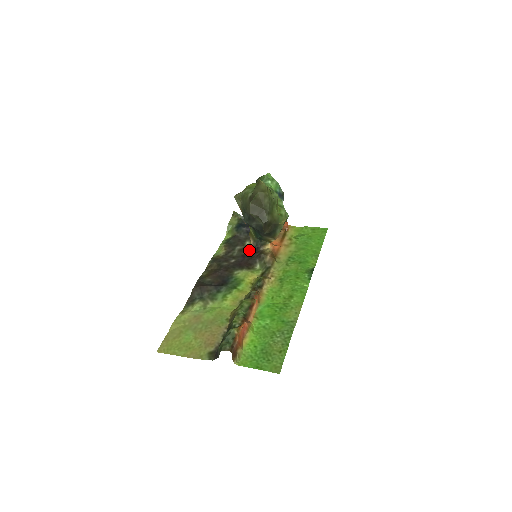
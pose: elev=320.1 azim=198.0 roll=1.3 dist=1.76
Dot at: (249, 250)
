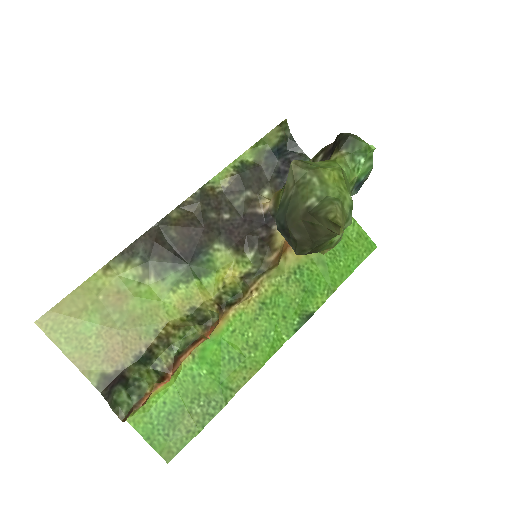
Dot at: (259, 211)
